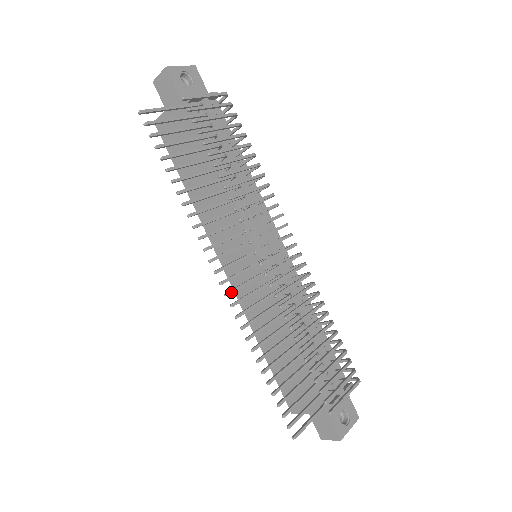
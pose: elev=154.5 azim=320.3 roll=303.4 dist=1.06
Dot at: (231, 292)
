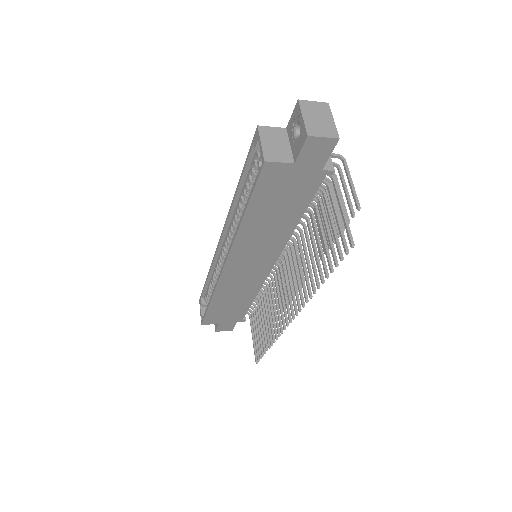
Dot at: occluded
